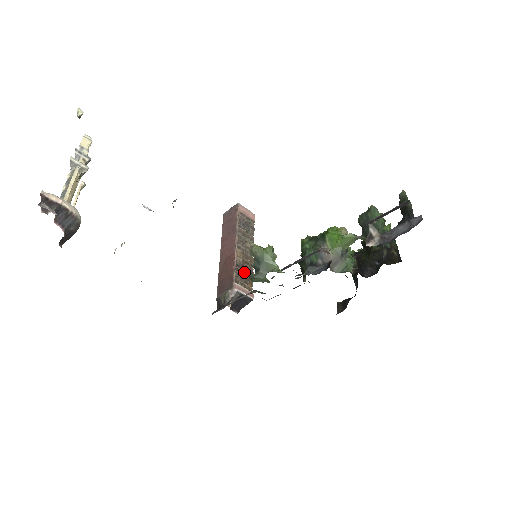
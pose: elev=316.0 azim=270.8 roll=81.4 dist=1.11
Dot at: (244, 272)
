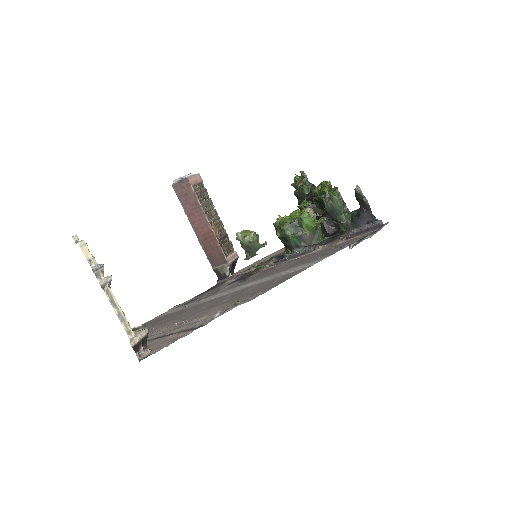
Dot at: (224, 241)
